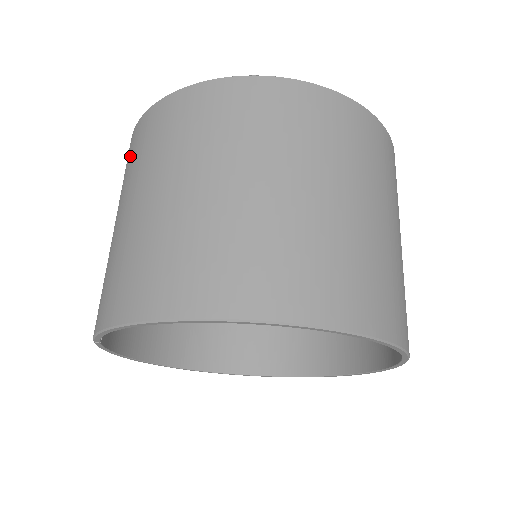
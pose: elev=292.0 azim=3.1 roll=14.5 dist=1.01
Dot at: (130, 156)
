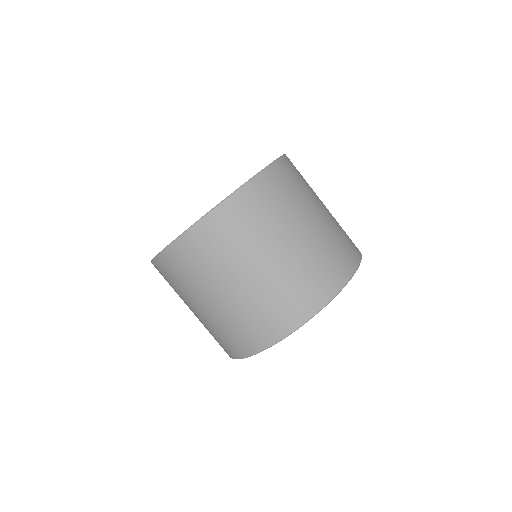
Dot at: occluded
